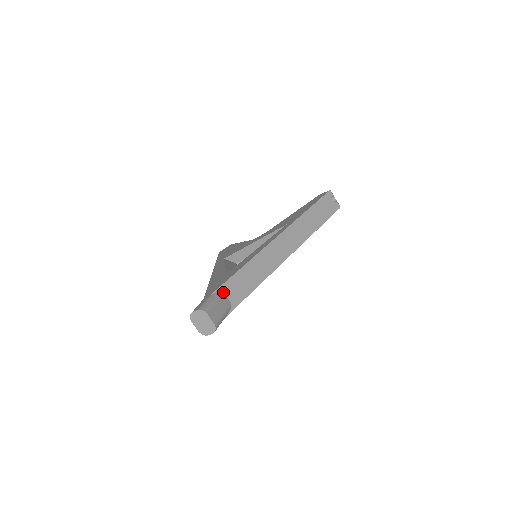
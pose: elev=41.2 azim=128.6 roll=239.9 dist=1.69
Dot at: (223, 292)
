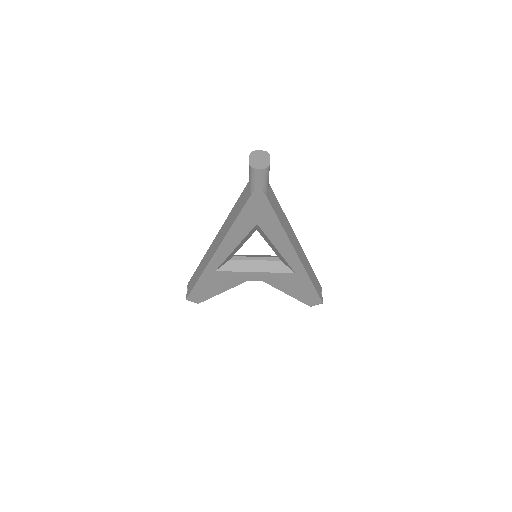
Dot at: occluded
